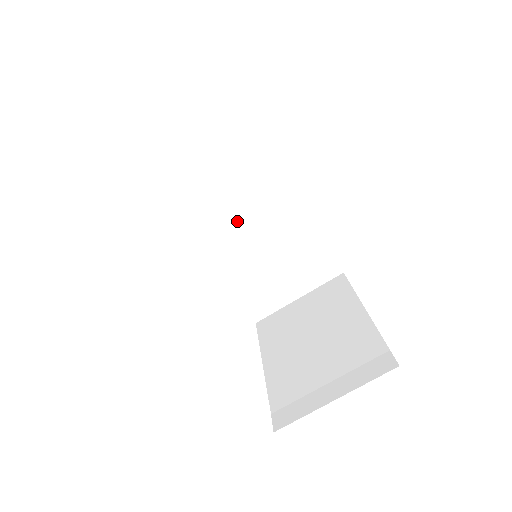
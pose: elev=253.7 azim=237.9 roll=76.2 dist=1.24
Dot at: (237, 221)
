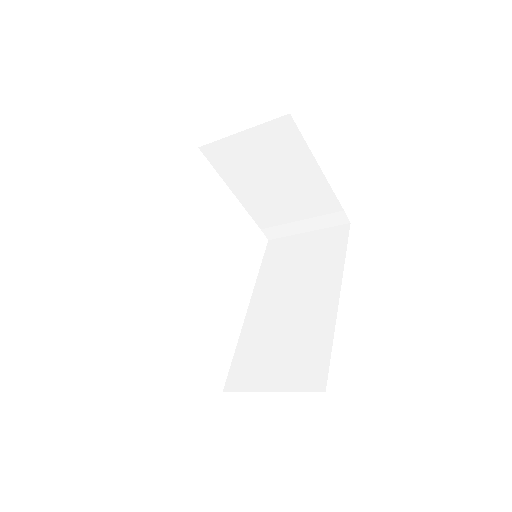
Dot at: occluded
